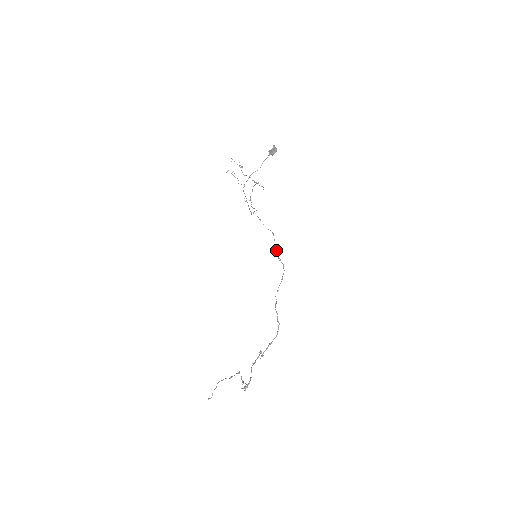
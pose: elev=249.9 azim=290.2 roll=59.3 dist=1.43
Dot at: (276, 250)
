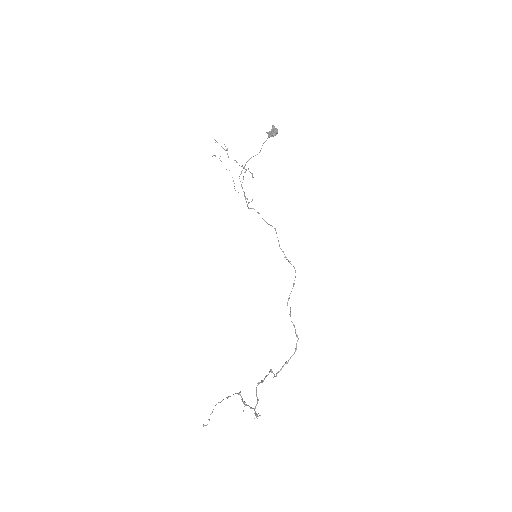
Dot at: (281, 249)
